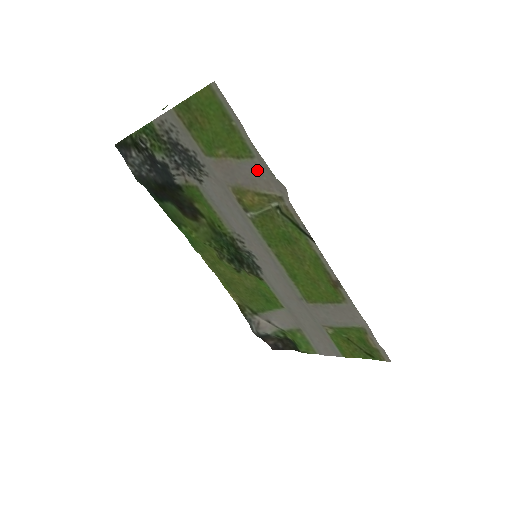
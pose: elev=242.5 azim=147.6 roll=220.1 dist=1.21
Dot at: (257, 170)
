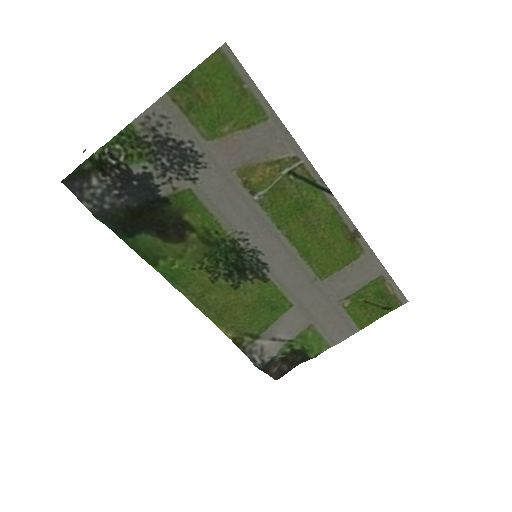
Dot at: (270, 134)
